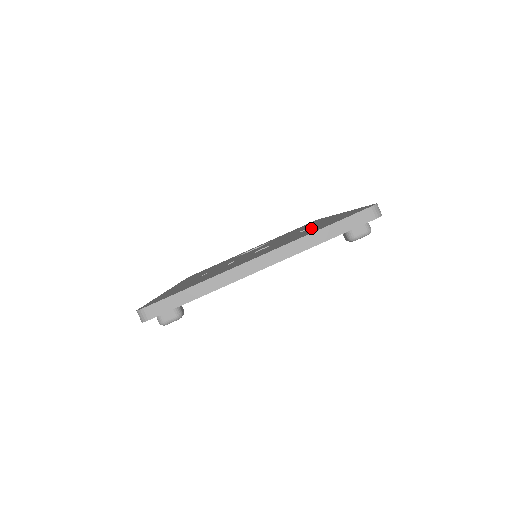
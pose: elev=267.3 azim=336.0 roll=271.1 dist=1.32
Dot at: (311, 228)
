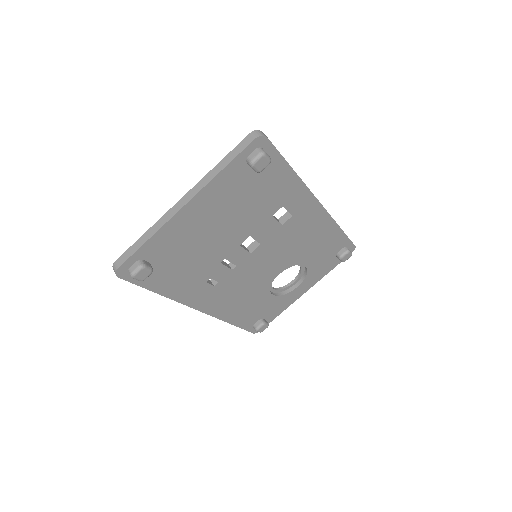
Dot at: occluded
